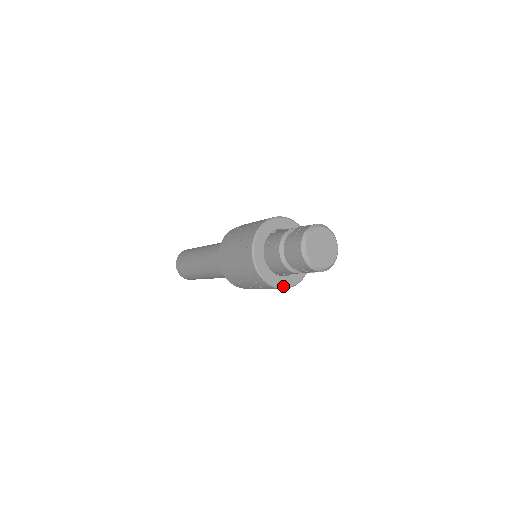
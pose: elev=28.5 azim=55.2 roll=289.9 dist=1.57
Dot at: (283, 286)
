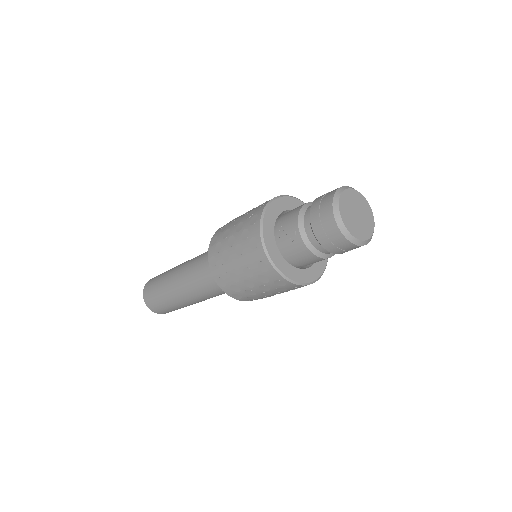
Dot at: (312, 280)
